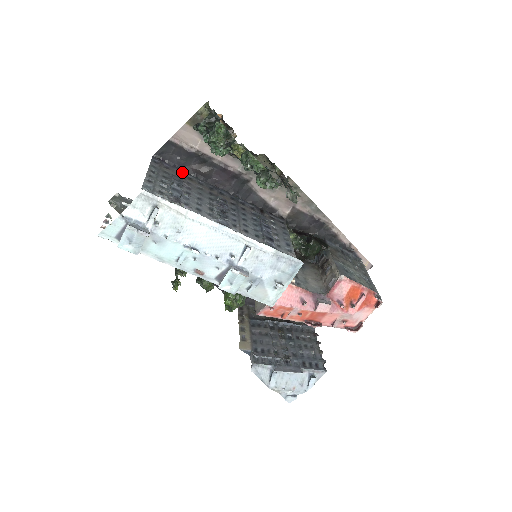
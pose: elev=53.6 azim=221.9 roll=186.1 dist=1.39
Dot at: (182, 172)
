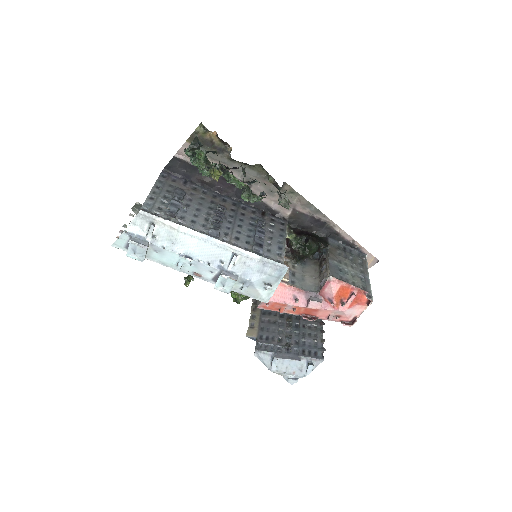
Dot at: (188, 183)
